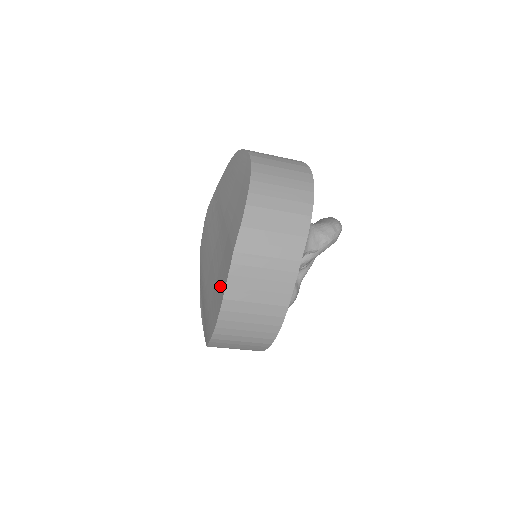
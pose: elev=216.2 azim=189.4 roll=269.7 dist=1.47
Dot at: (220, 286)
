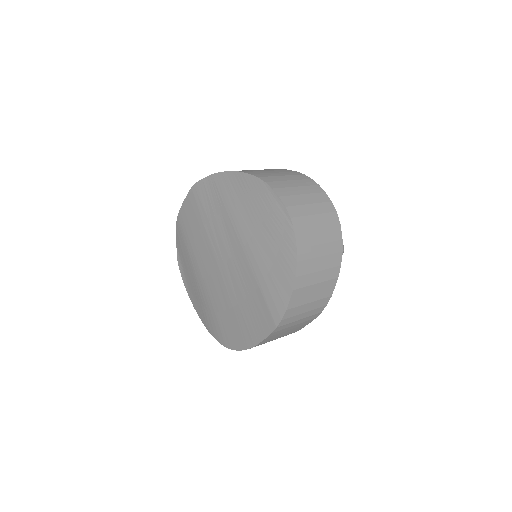
Dot at: (246, 326)
